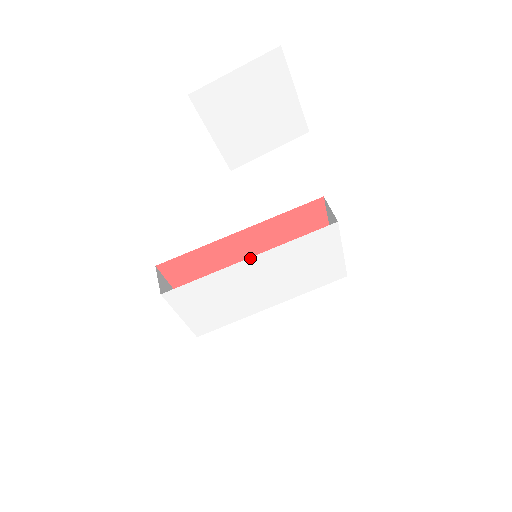
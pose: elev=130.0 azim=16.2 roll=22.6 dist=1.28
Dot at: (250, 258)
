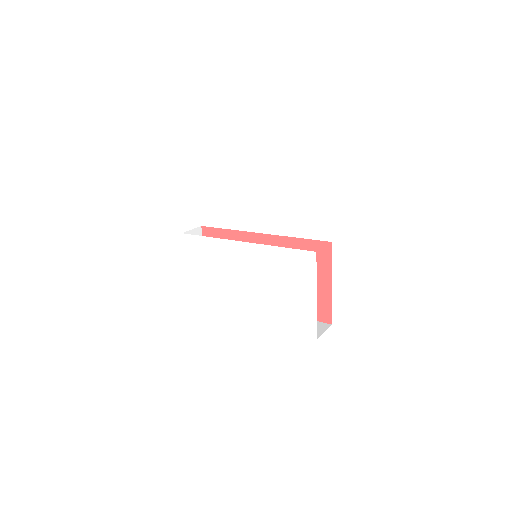
Dot at: (243, 242)
